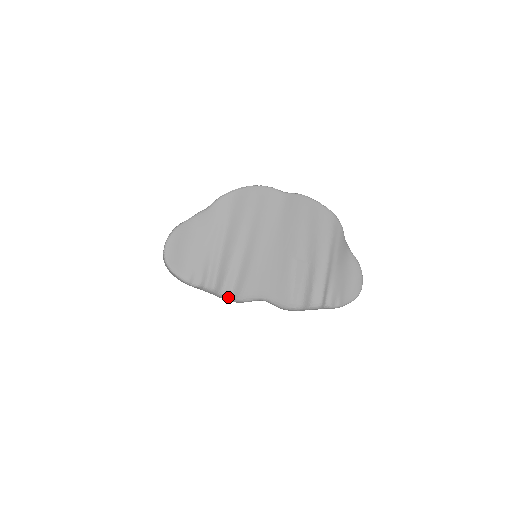
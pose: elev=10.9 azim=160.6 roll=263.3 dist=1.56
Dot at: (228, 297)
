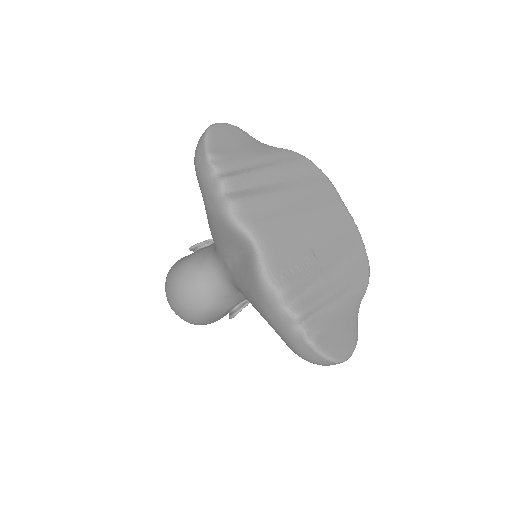
Dot at: (228, 201)
